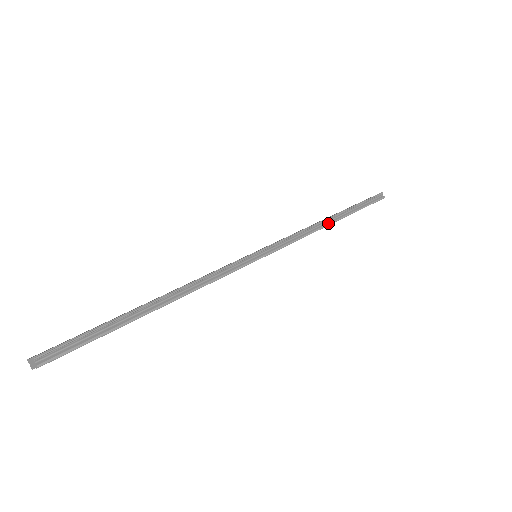
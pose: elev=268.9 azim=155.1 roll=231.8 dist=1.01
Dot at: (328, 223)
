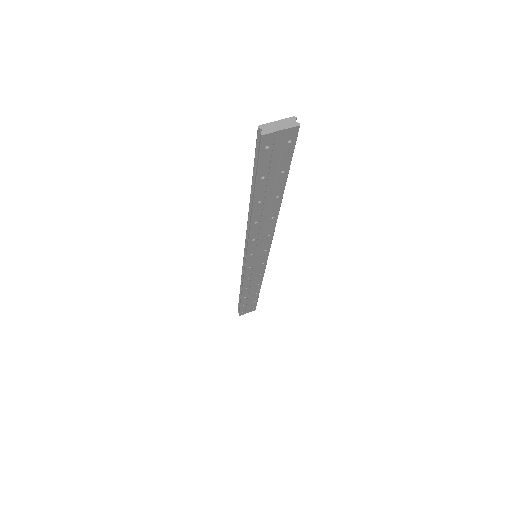
Dot at: (261, 284)
